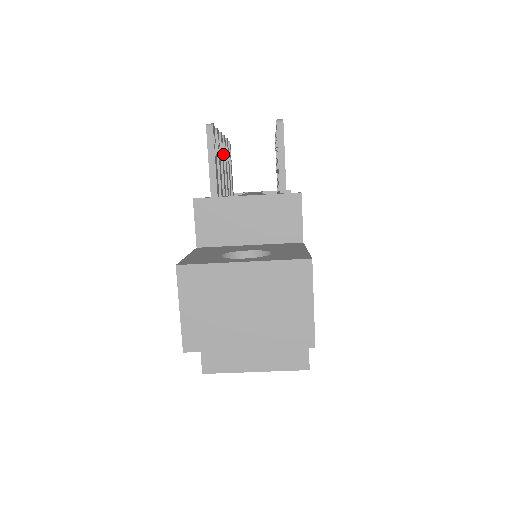
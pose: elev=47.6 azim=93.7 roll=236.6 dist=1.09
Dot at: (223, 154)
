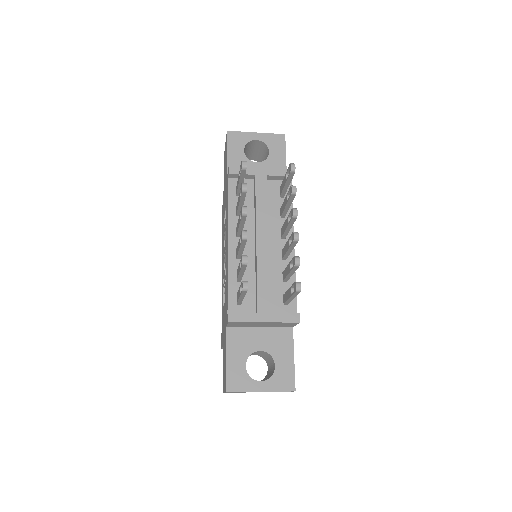
Dot at: occluded
